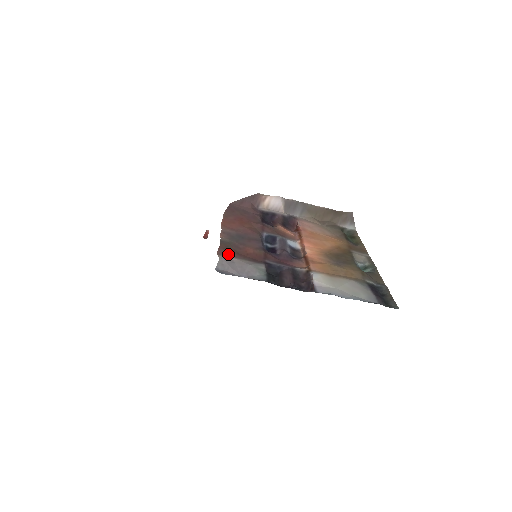
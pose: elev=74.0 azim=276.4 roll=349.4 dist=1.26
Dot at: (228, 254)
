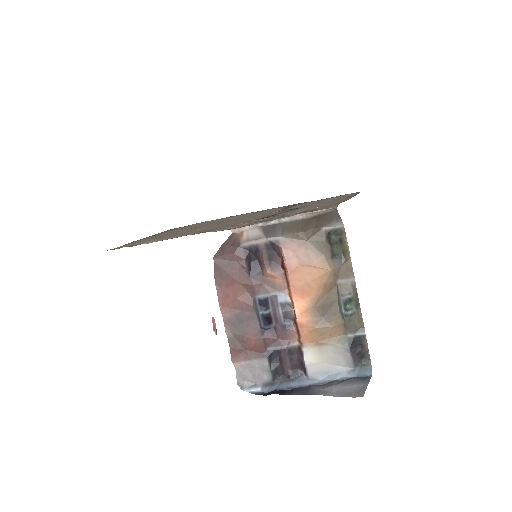
Dot at: (239, 357)
